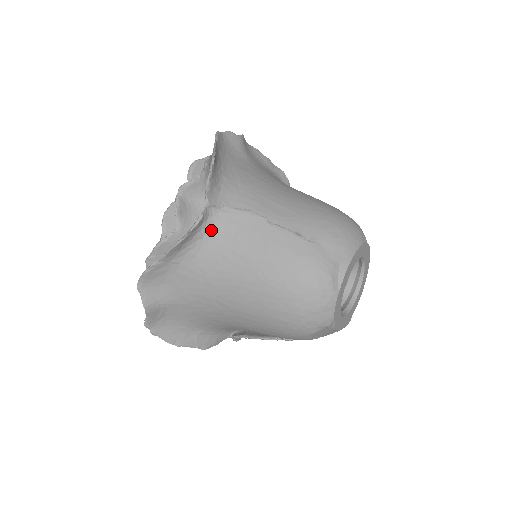
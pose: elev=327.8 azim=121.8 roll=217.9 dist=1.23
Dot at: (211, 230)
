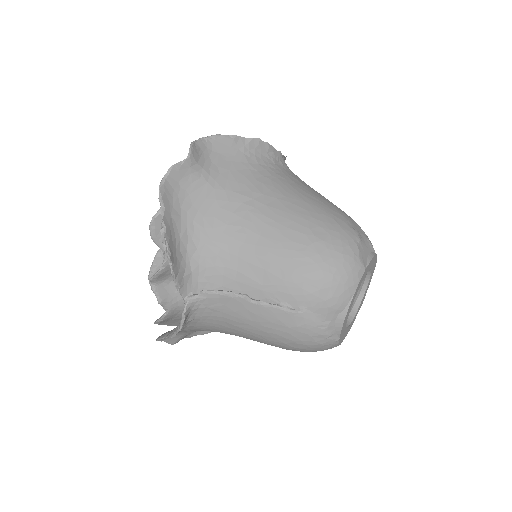
Dot at: (199, 313)
